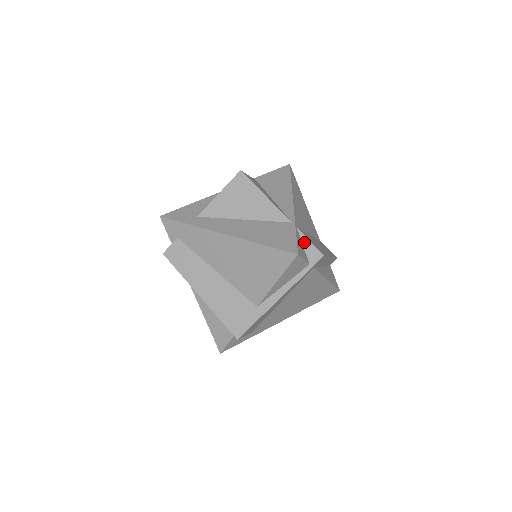
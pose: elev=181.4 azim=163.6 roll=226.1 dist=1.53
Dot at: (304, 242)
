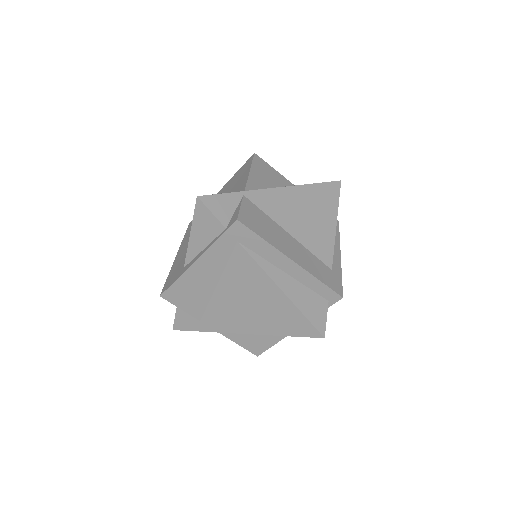
Dot at: (237, 208)
